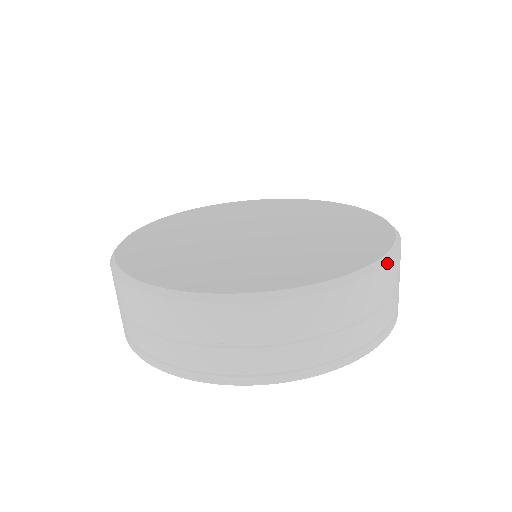
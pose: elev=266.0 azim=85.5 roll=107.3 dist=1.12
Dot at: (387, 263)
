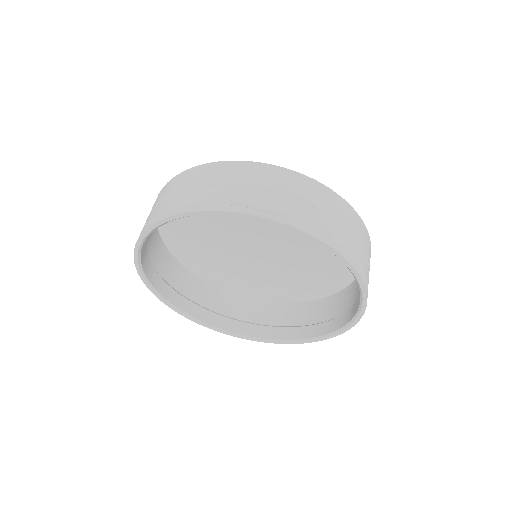
Dot at: (358, 215)
